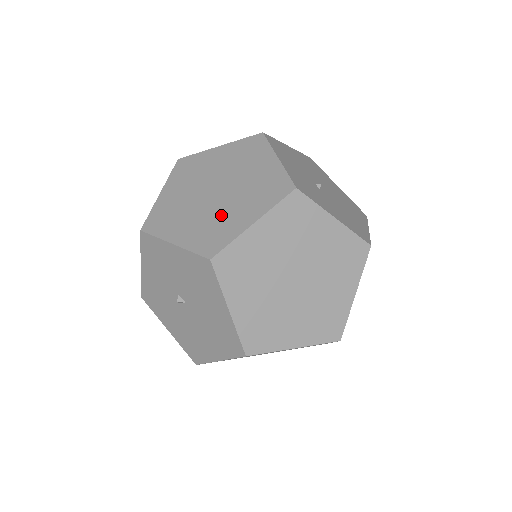
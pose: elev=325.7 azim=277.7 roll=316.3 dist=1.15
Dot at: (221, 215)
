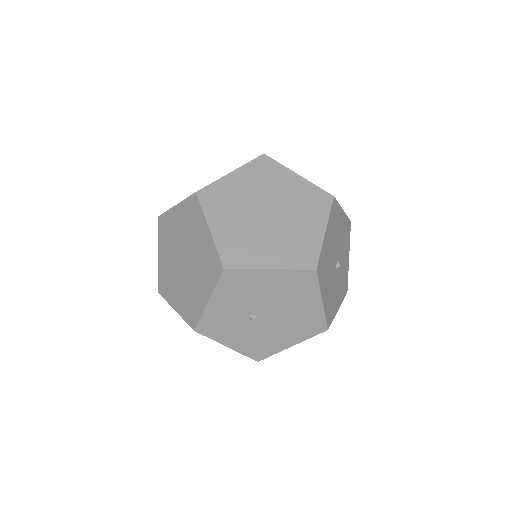
Dot at: (174, 280)
